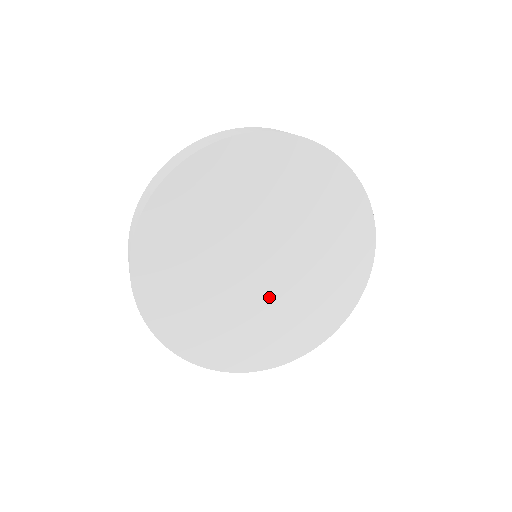
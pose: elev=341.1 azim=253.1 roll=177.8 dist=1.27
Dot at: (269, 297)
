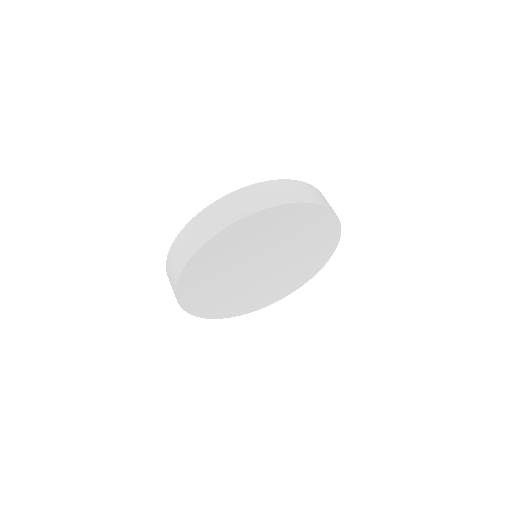
Dot at: (260, 282)
